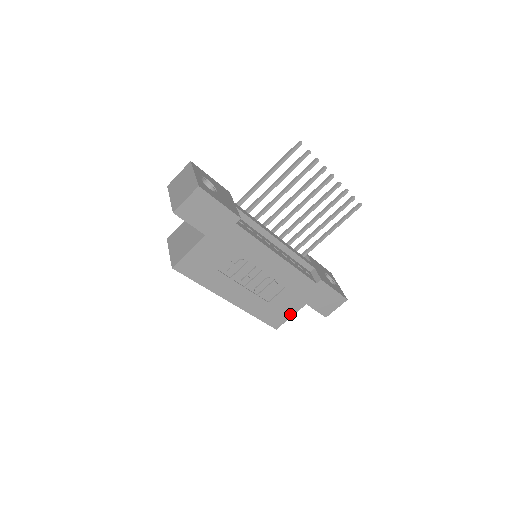
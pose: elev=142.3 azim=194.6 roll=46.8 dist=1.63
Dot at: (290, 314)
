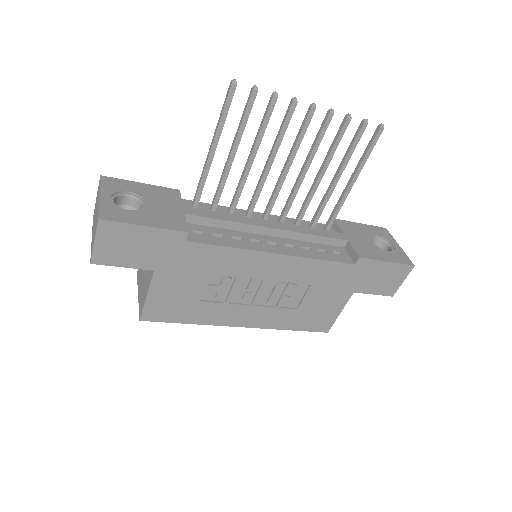
Dot at: (337, 310)
